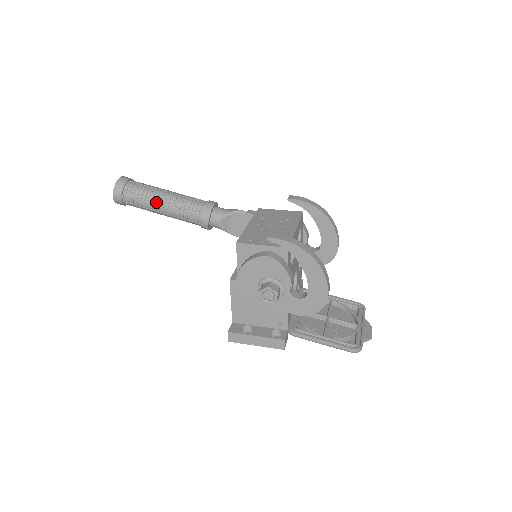
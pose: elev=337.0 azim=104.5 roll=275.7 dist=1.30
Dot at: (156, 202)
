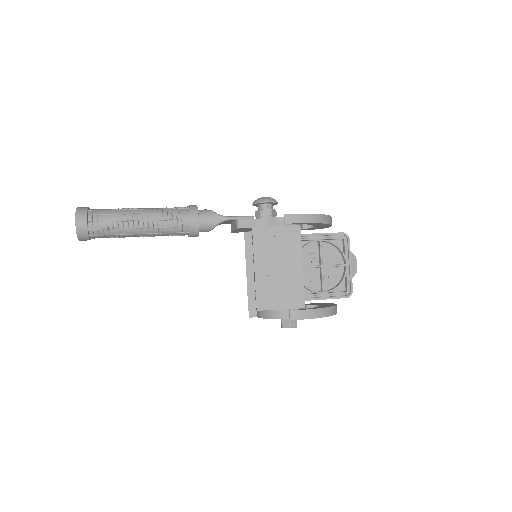
Dot at: (133, 236)
